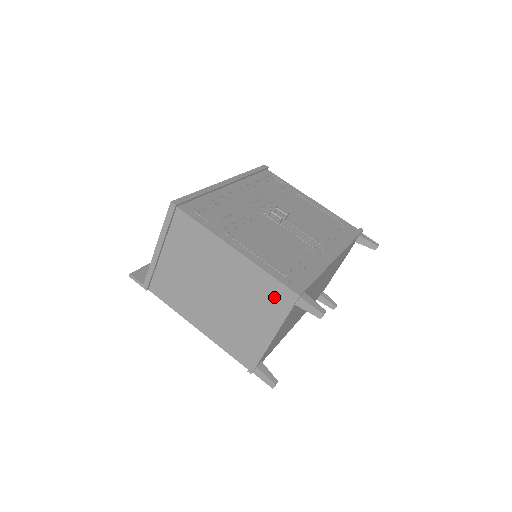
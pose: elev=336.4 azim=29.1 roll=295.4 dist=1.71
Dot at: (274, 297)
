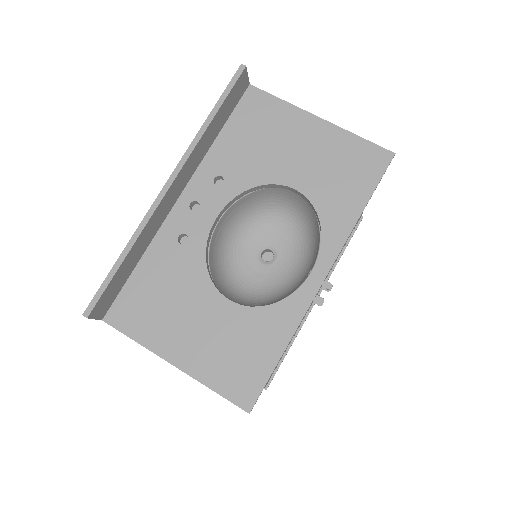
Dot at: occluded
